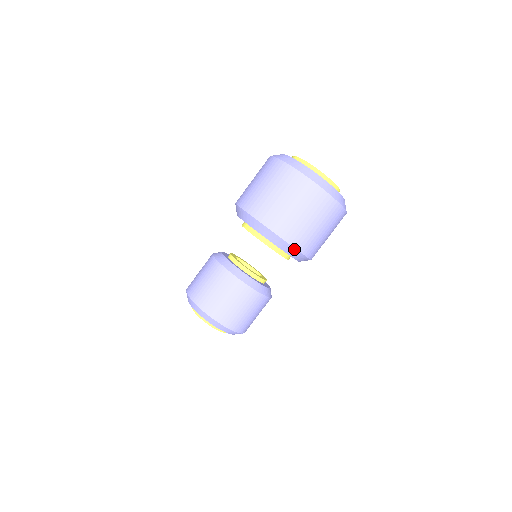
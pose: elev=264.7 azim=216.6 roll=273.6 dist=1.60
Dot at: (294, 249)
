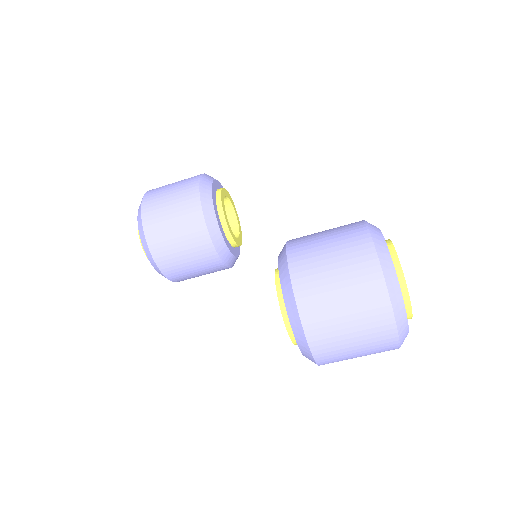
Dot at: occluded
